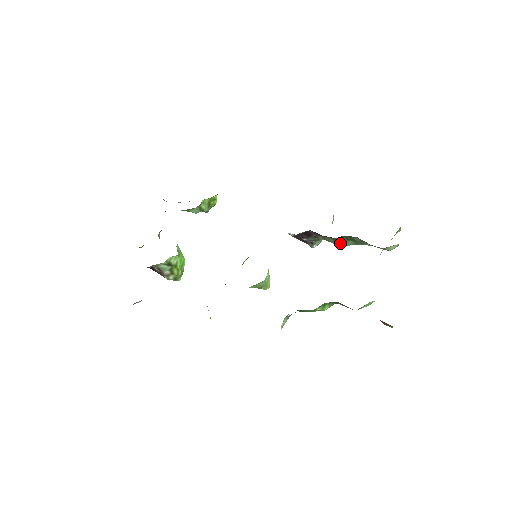
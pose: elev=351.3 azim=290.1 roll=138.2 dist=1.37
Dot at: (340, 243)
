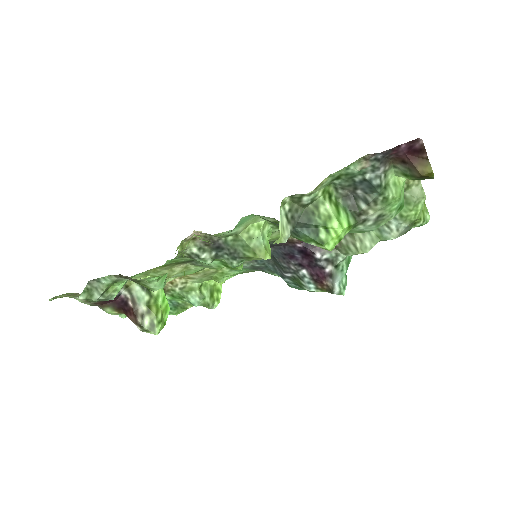
Dot at: (361, 245)
